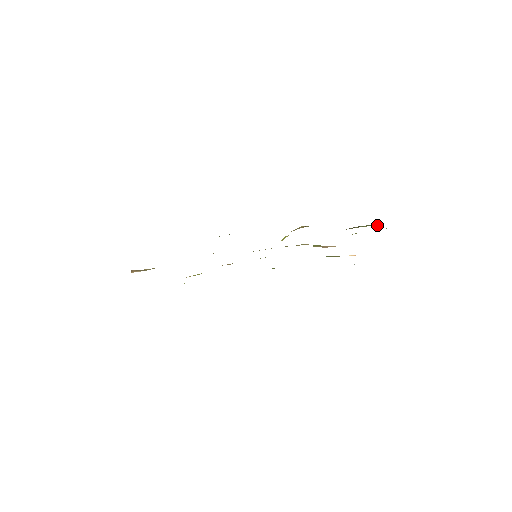
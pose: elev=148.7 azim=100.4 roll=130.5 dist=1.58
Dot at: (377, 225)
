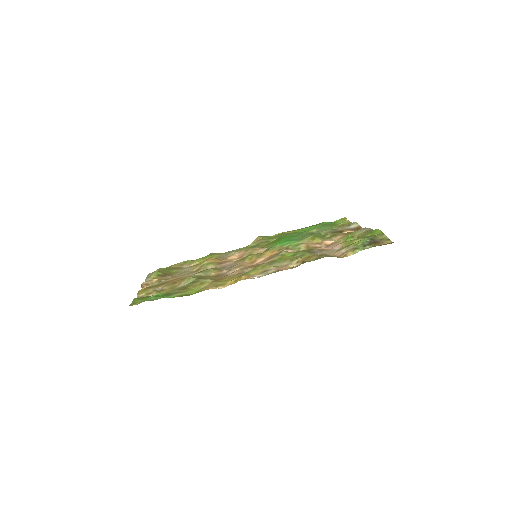
Dot at: occluded
